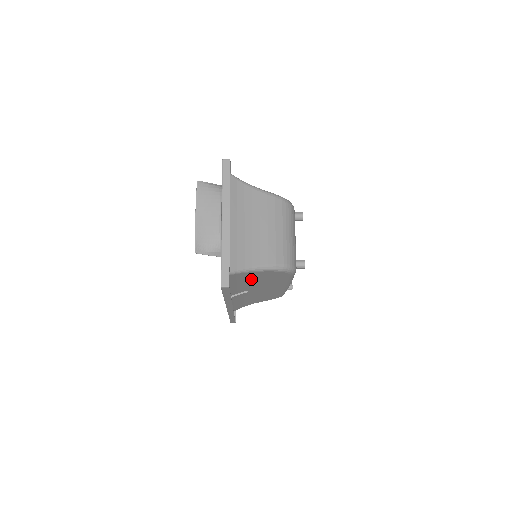
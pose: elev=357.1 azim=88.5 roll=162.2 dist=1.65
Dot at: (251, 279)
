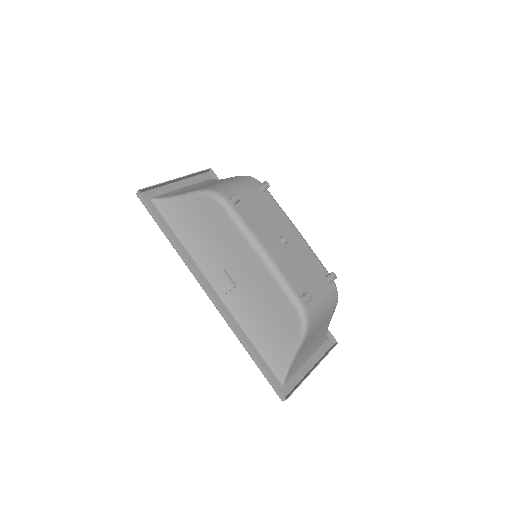
Dot at: (196, 225)
